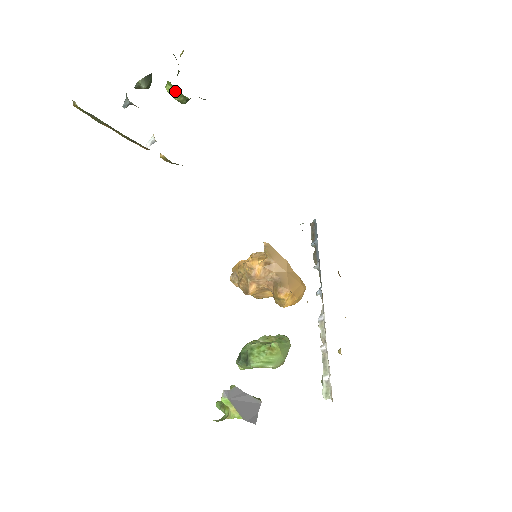
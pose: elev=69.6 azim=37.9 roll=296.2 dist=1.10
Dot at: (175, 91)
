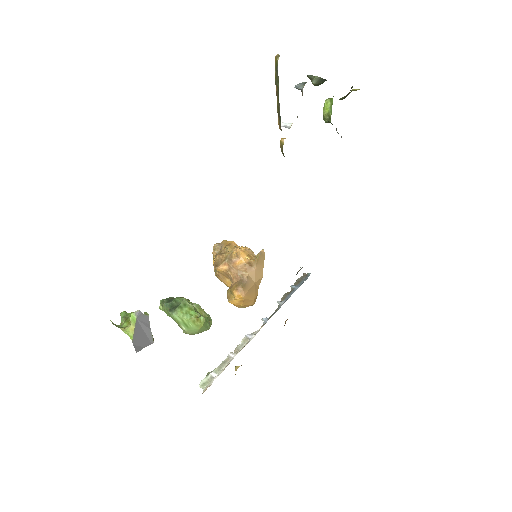
Dot at: (329, 109)
